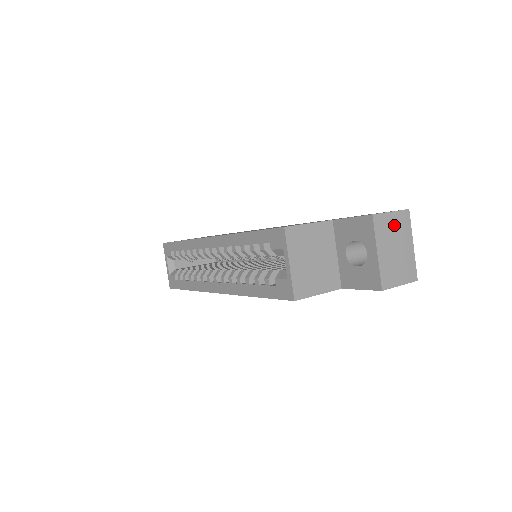
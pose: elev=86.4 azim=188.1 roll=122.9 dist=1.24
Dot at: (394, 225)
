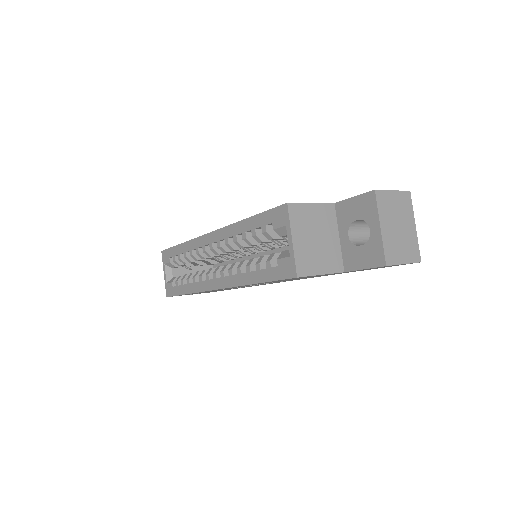
Dot at: (396, 204)
